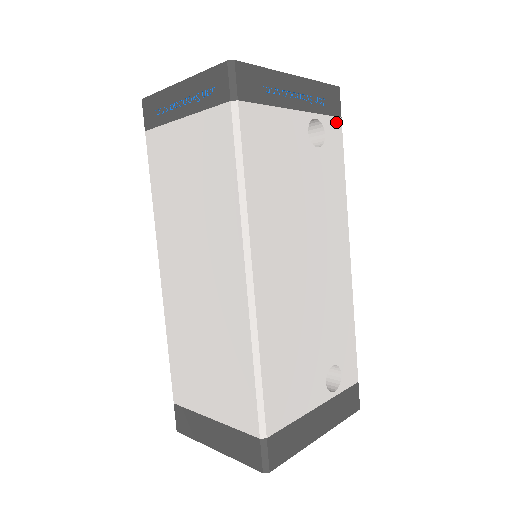
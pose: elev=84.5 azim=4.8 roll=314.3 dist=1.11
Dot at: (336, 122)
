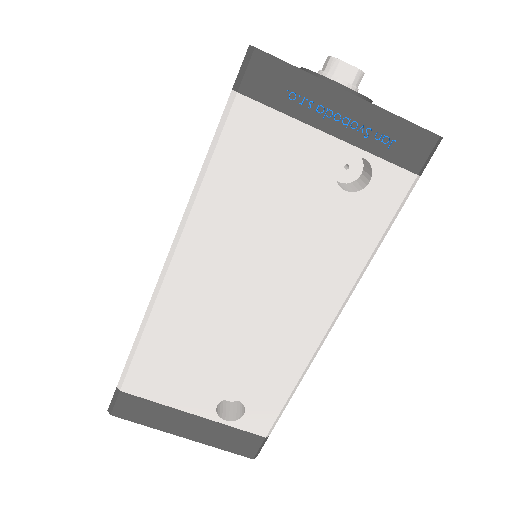
Dot at: (403, 176)
